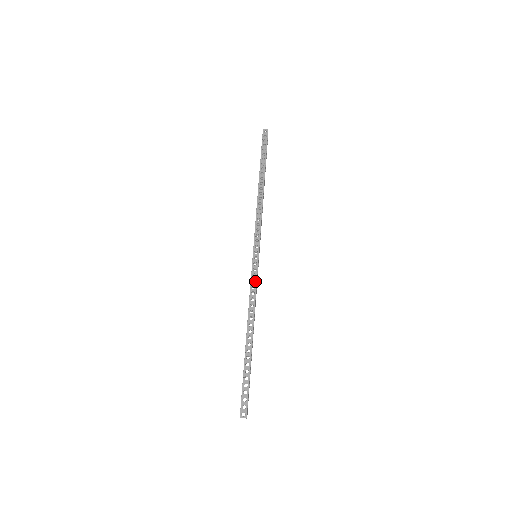
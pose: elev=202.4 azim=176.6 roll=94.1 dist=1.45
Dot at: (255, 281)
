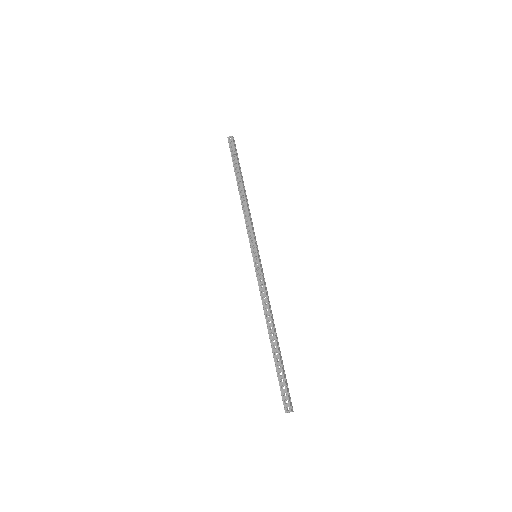
Dot at: occluded
